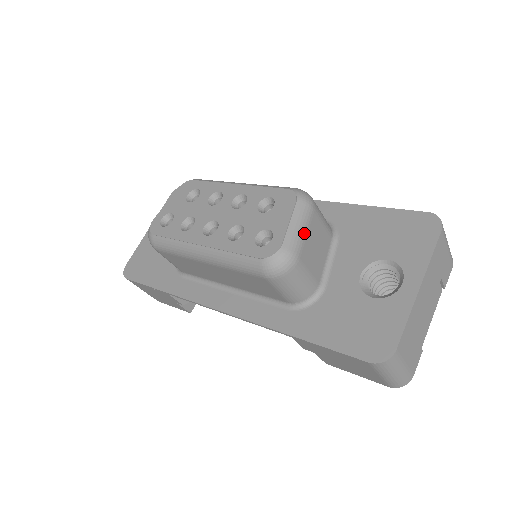
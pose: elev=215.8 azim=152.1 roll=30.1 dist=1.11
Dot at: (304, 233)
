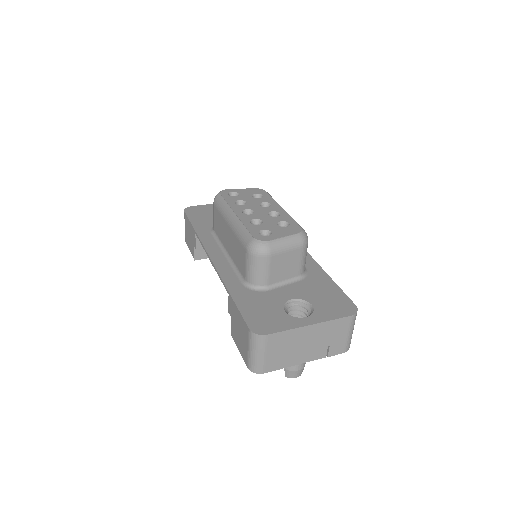
Dot at: (285, 249)
